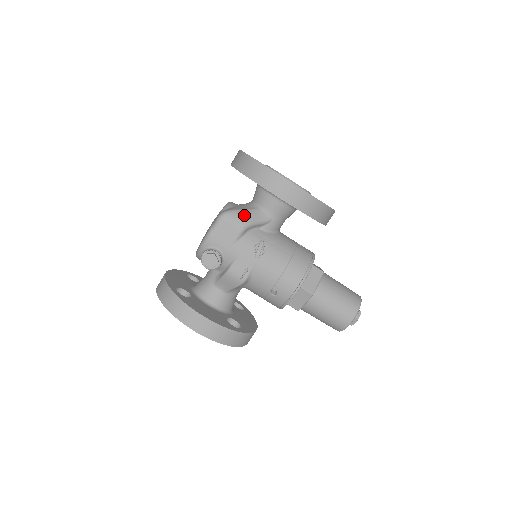
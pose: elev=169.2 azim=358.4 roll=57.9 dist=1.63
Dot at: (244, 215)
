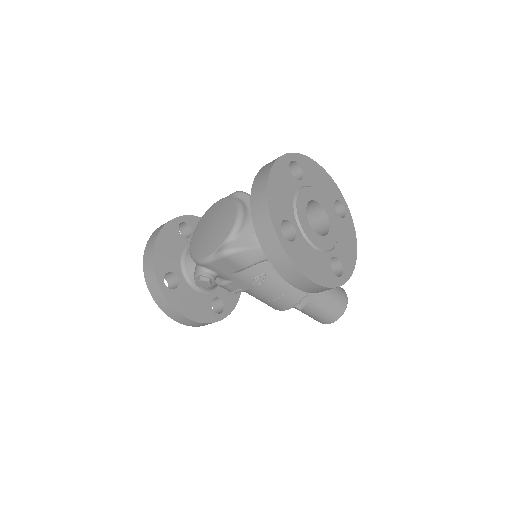
Dot at: (251, 255)
